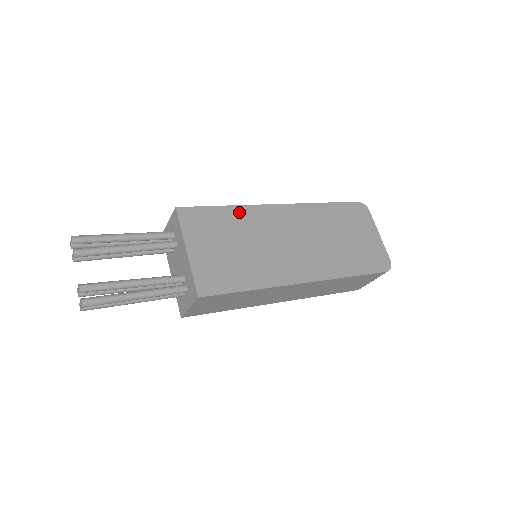
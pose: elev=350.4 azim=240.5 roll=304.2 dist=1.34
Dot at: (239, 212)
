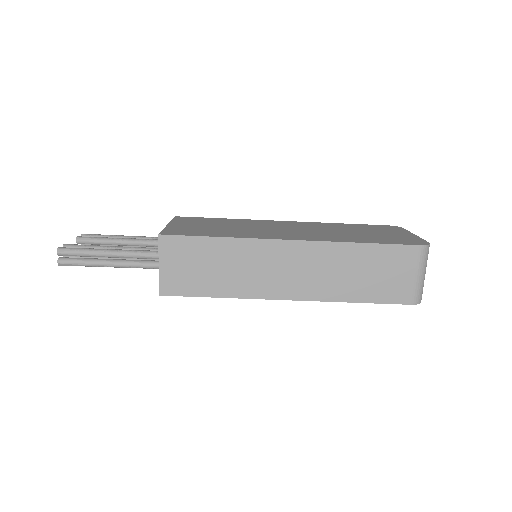
Dot at: (237, 220)
